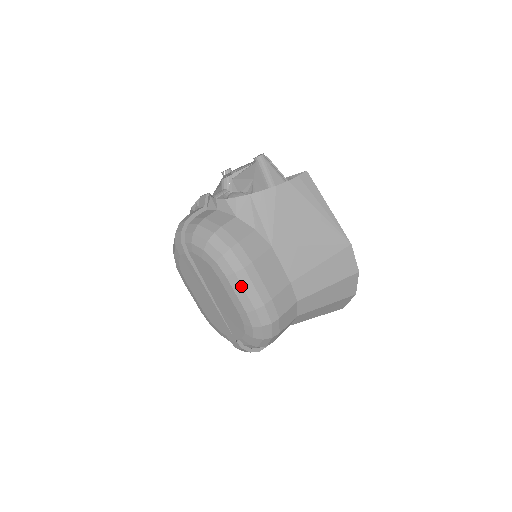
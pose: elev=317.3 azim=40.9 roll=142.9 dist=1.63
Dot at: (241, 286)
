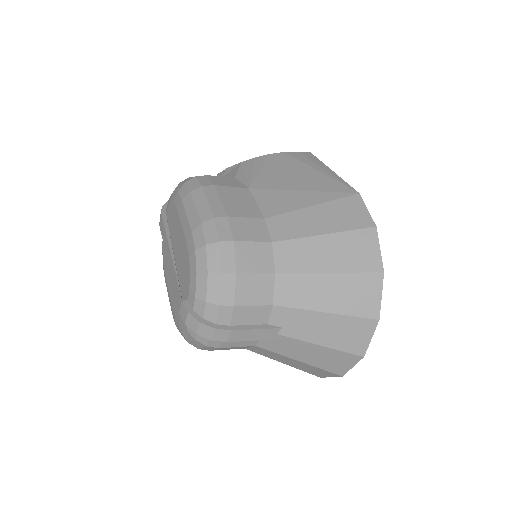
Dot at: (193, 202)
